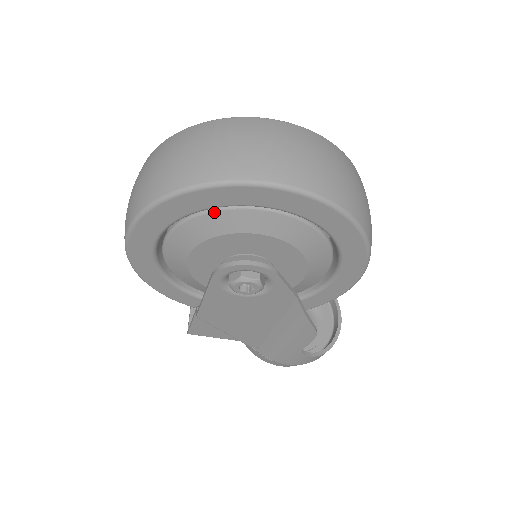
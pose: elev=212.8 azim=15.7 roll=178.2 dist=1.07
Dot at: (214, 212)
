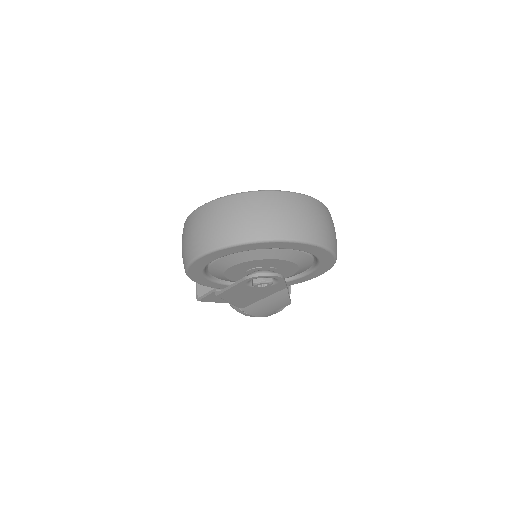
Dot at: (259, 249)
